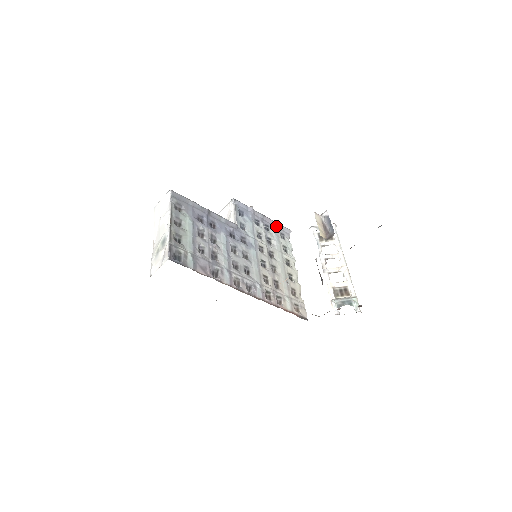
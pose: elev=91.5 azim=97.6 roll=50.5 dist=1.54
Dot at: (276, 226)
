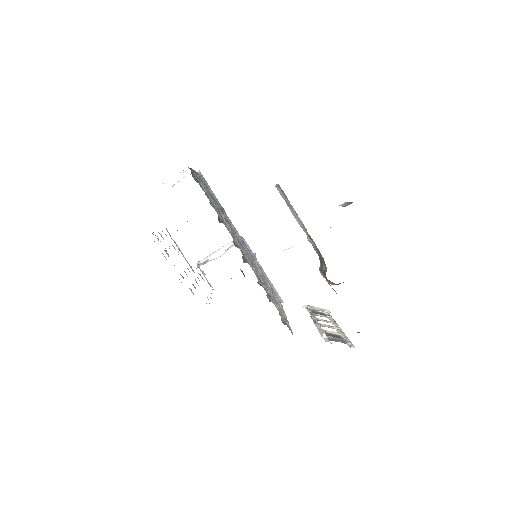
Dot at: (271, 286)
